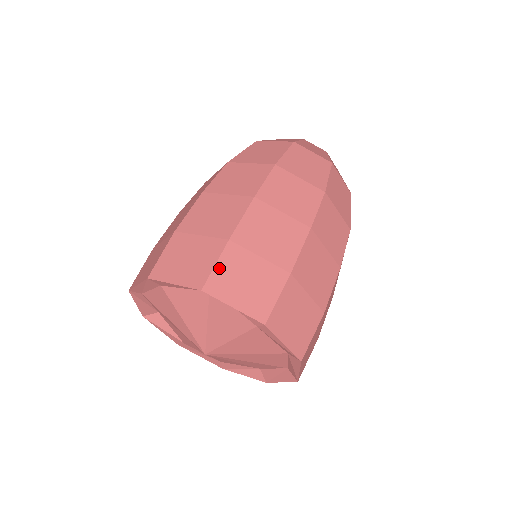
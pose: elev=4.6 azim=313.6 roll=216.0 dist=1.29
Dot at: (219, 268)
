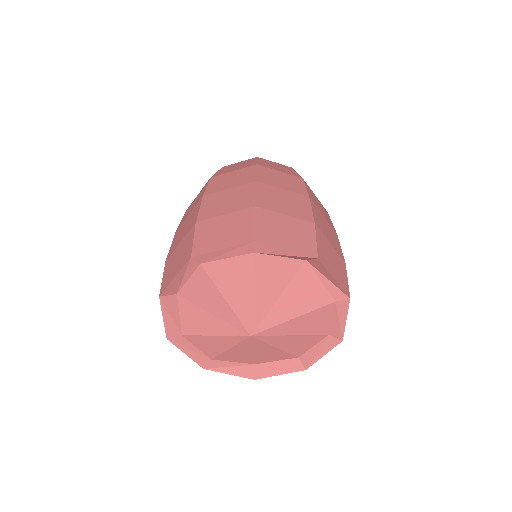
Dot at: (319, 244)
